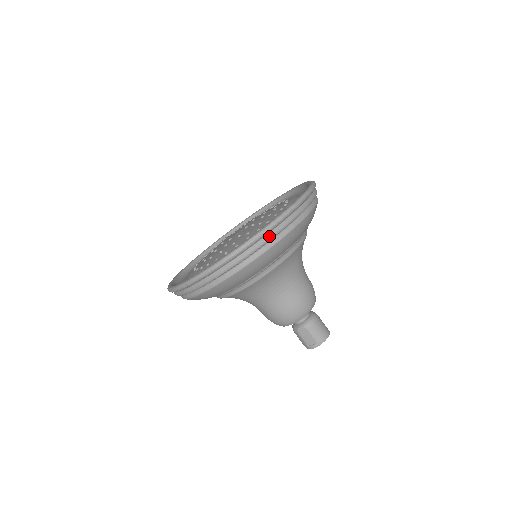
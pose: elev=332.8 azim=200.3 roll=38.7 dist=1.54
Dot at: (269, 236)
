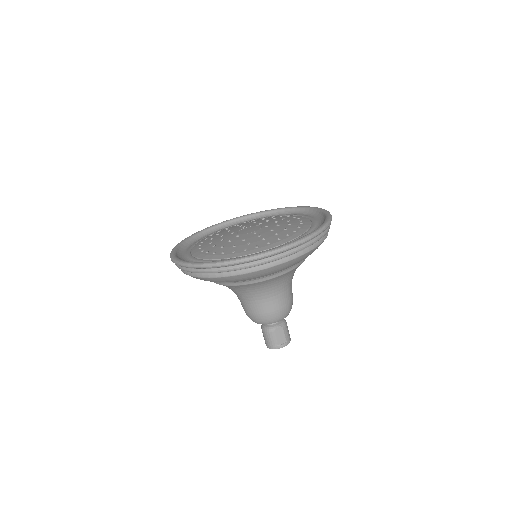
Dot at: (327, 231)
